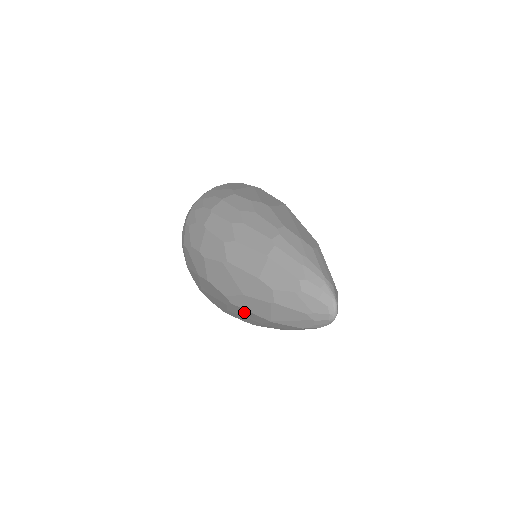
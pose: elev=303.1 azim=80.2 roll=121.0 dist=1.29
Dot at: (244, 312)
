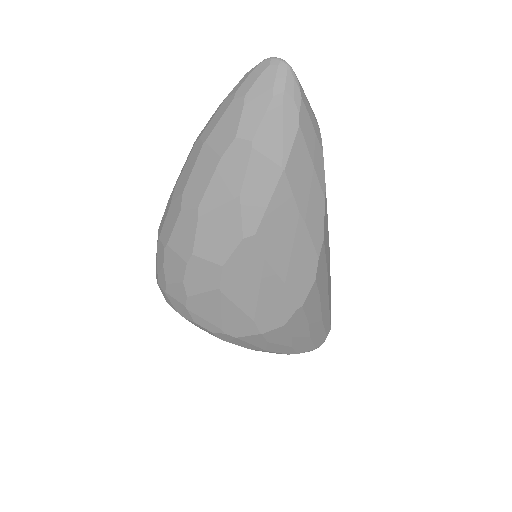
Dot at: (274, 226)
